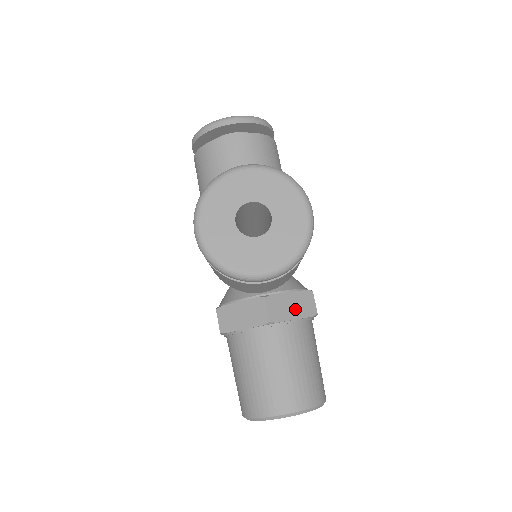
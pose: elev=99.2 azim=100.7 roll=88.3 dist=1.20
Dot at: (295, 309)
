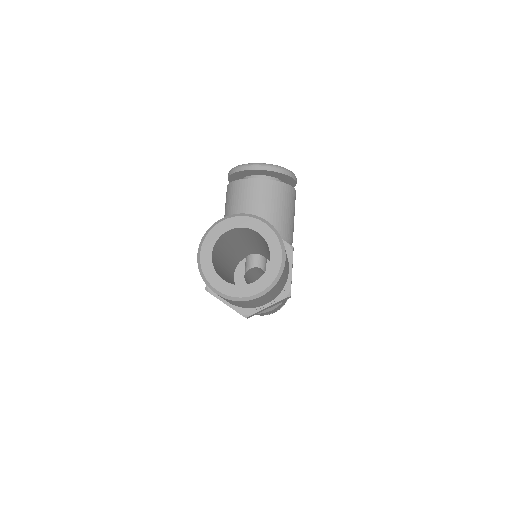
Dot at: occluded
